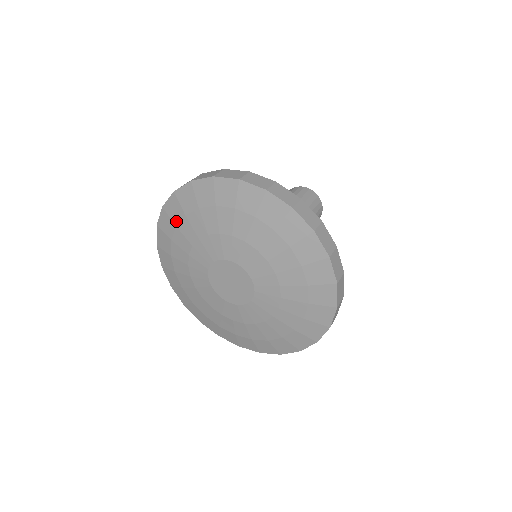
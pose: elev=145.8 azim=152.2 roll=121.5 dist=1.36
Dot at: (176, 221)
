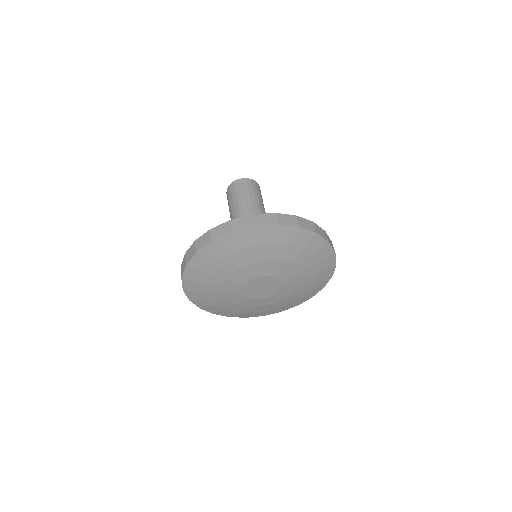
Dot at: (227, 252)
